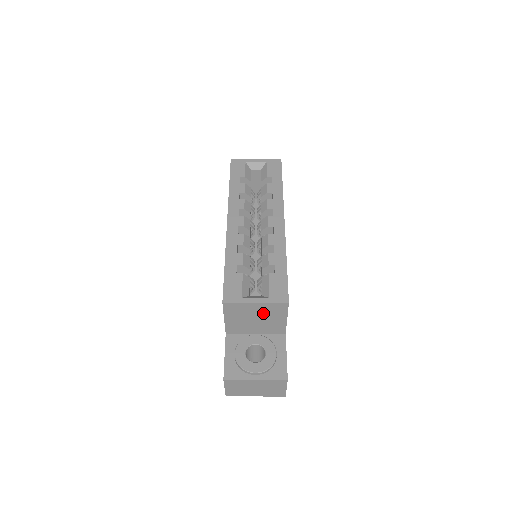
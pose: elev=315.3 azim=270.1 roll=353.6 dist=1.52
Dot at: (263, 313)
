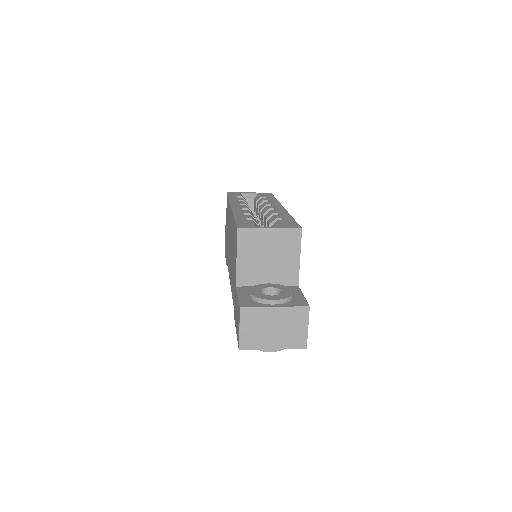
Dot at: (276, 247)
